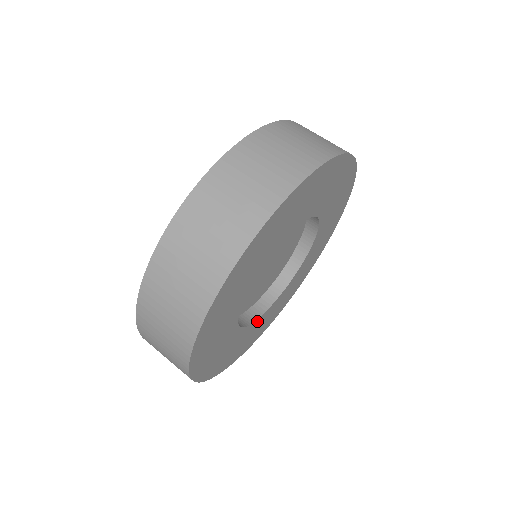
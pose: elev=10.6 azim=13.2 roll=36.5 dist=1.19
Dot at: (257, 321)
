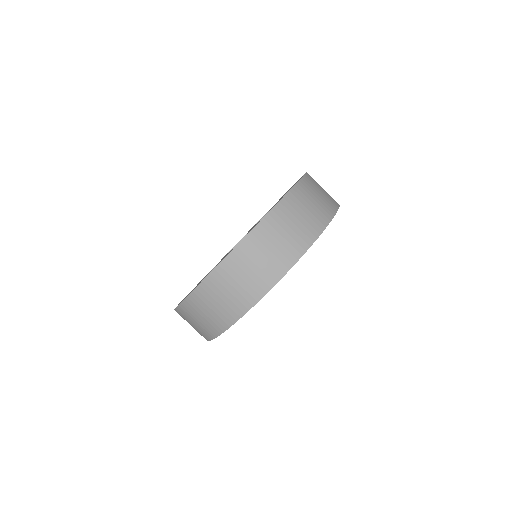
Dot at: occluded
